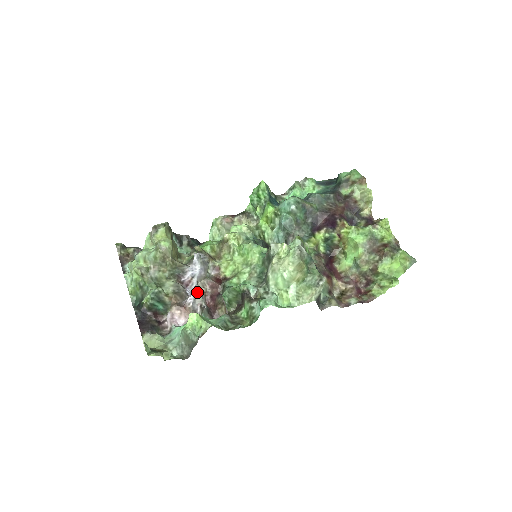
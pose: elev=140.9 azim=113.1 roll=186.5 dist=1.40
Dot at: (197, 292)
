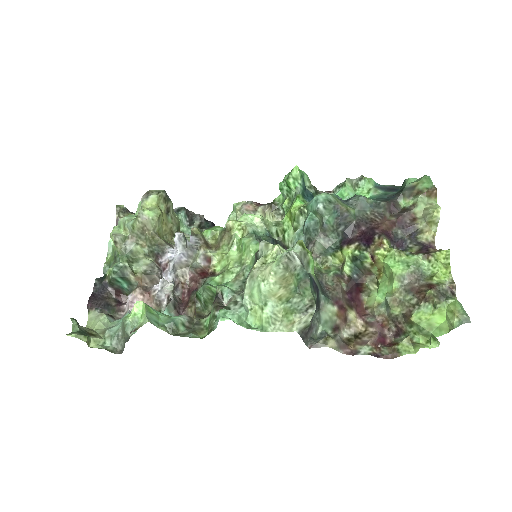
Dot at: (172, 280)
